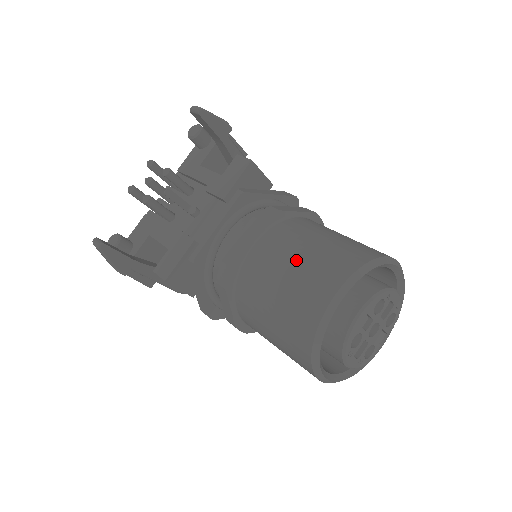
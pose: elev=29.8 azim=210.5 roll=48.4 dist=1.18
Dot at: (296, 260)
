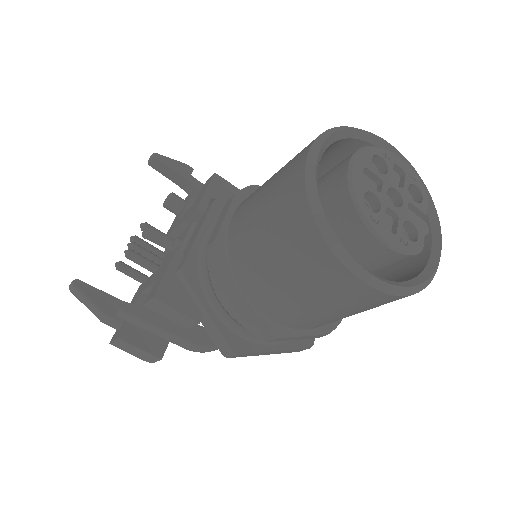
Dot at: (269, 180)
